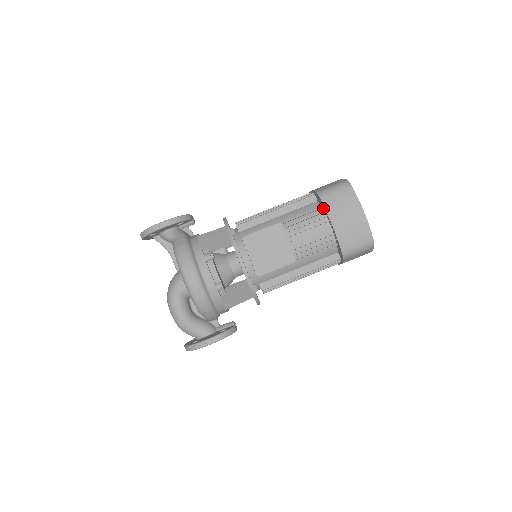
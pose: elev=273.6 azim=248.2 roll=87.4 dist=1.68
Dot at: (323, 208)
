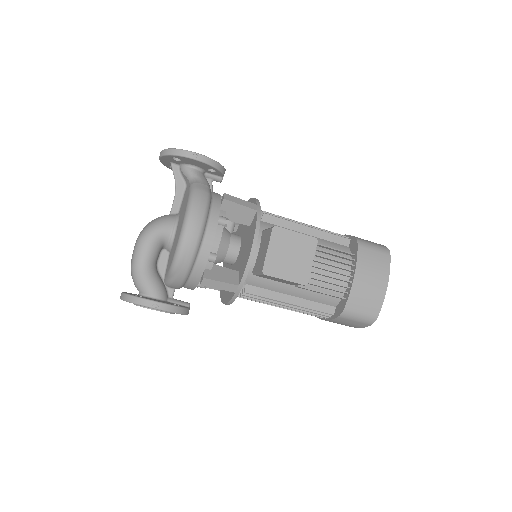
Dot at: (354, 256)
